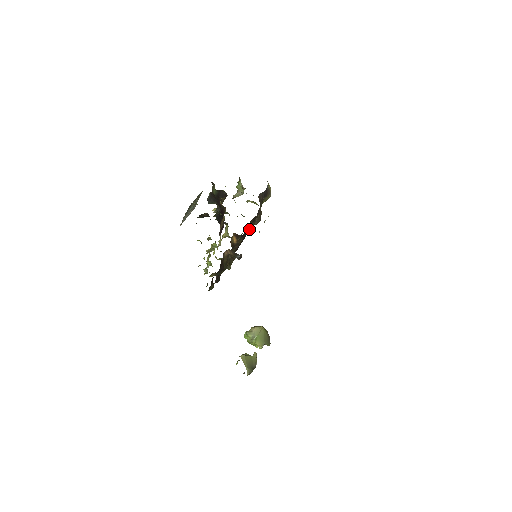
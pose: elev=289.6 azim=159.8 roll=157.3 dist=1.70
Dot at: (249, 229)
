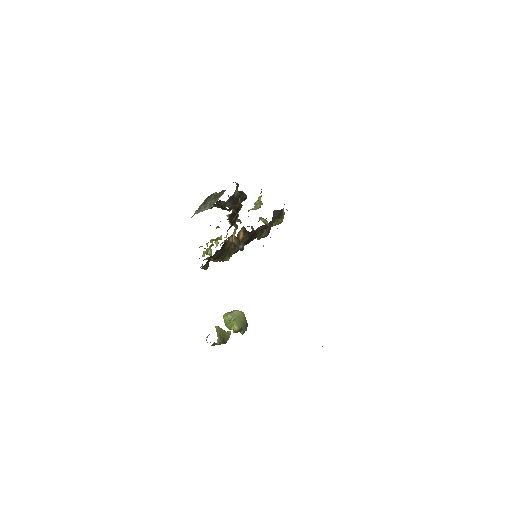
Dot at: (256, 236)
